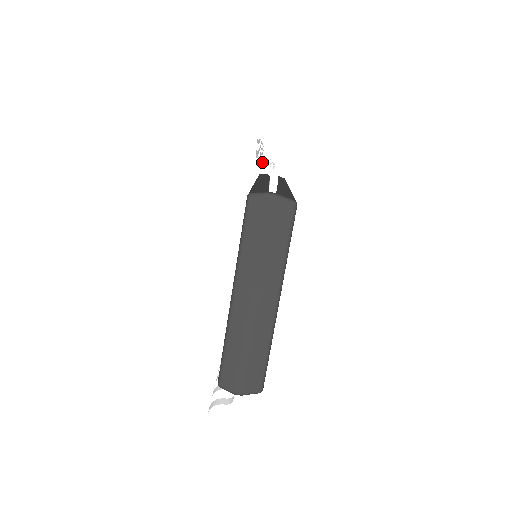
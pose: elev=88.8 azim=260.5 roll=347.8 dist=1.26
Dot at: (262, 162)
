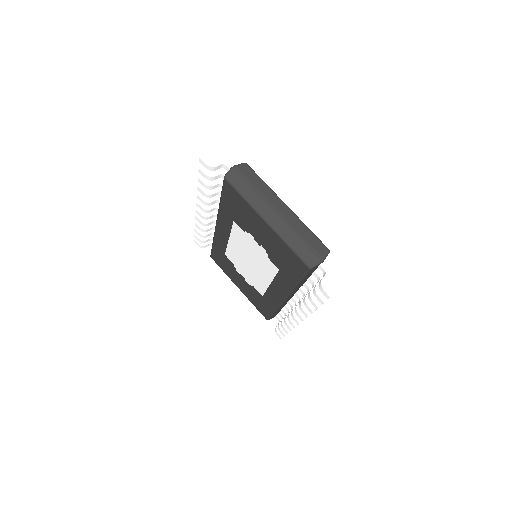
Dot at: (214, 173)
